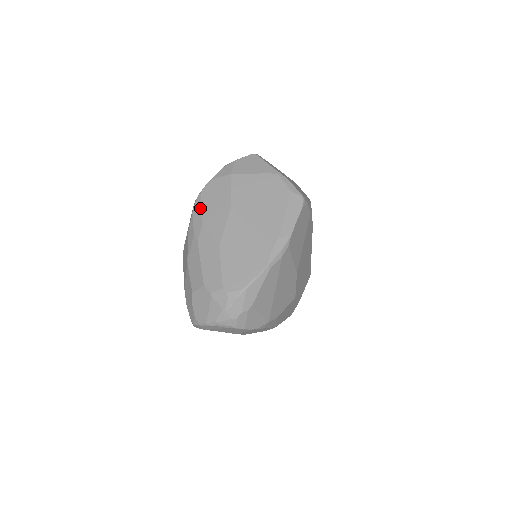
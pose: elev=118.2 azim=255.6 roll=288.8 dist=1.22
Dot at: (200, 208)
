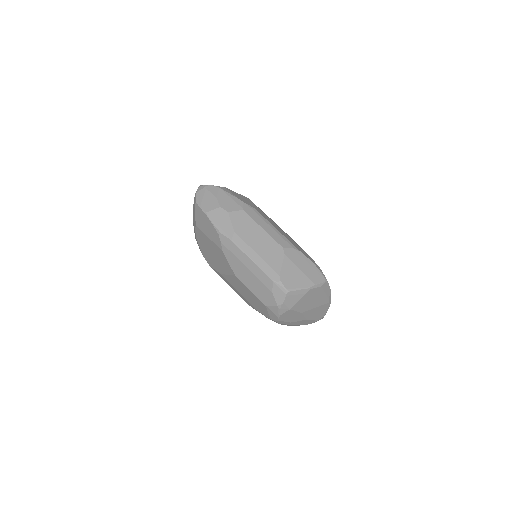
Dot at: (284, 322)
